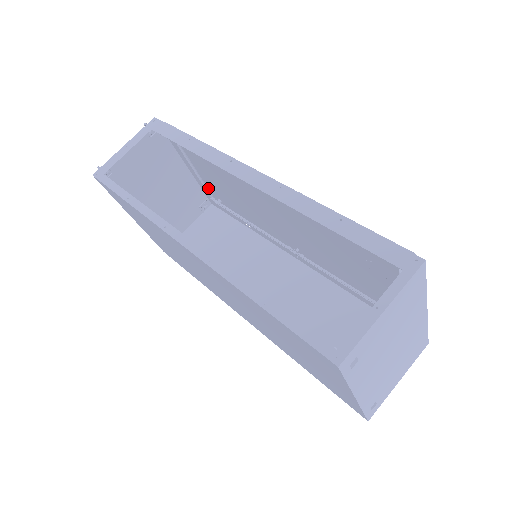
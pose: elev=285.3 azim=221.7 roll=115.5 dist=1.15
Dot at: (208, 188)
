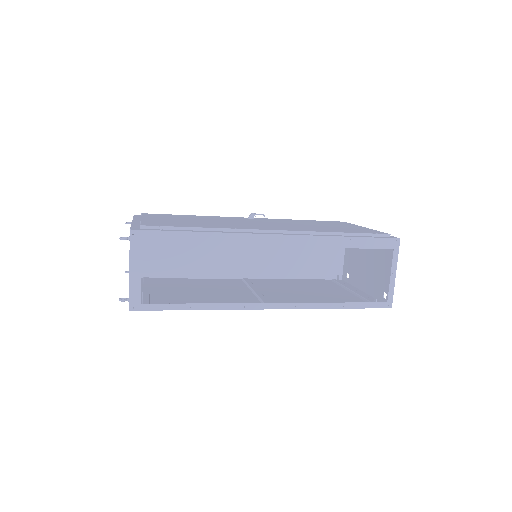
Dot at: (142, 215)
